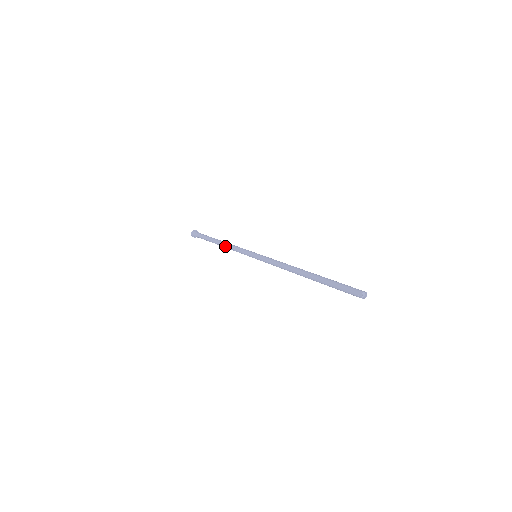
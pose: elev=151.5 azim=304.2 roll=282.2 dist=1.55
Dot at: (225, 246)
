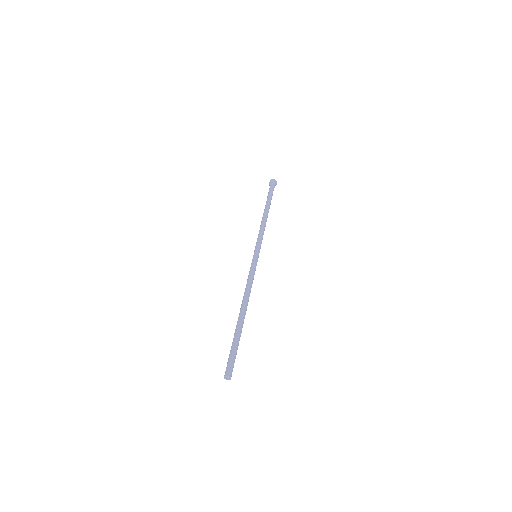
Dot at: (261, 222)
